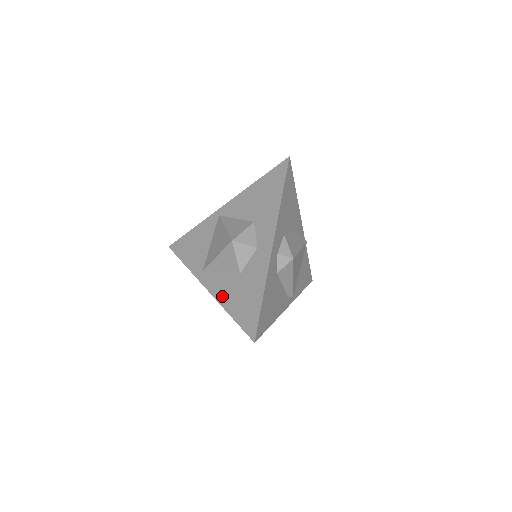
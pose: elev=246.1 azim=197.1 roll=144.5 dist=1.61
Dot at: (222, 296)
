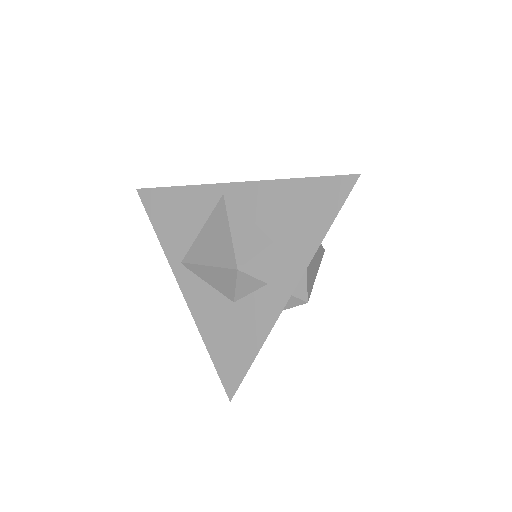
Dot at: (201, 316)
